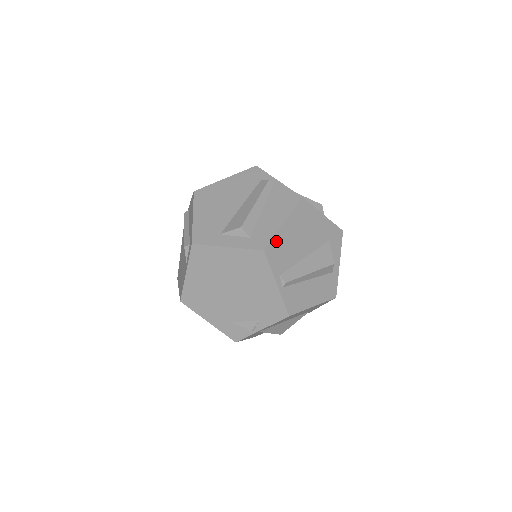
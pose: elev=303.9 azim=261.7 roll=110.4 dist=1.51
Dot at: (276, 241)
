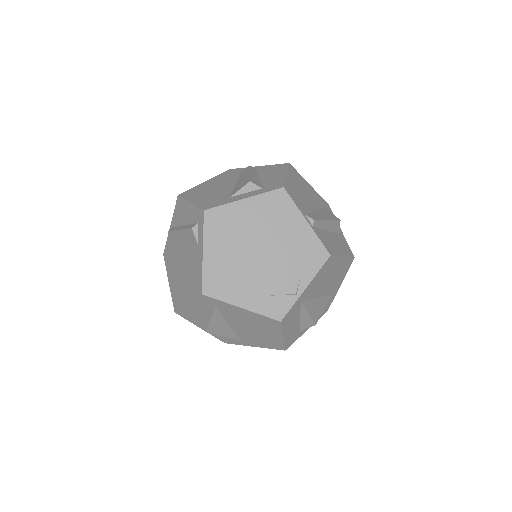
Dot at: (288, 185)
